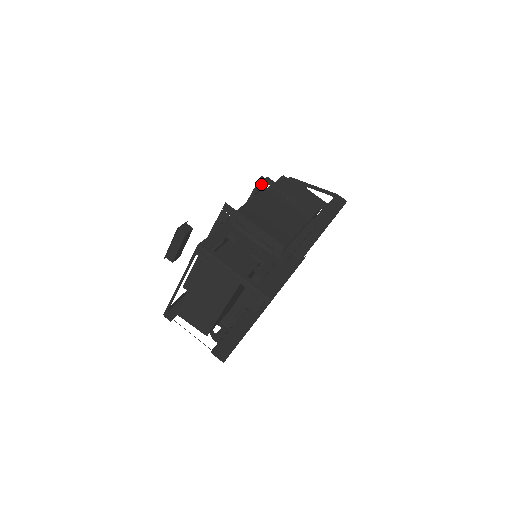
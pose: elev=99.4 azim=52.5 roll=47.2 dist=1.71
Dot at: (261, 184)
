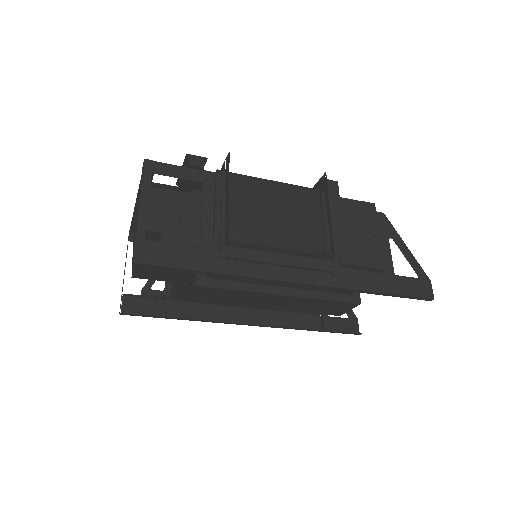
Dot at: occluded
